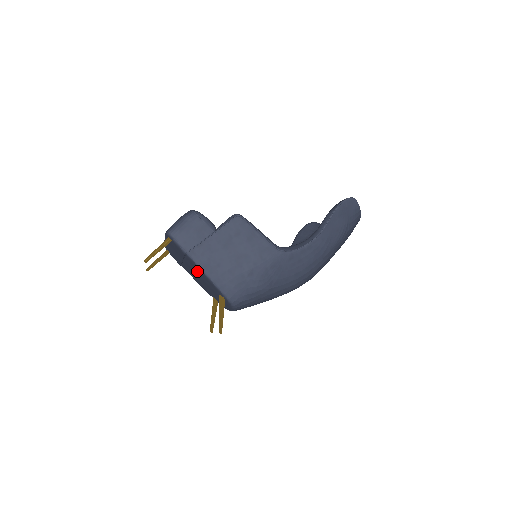
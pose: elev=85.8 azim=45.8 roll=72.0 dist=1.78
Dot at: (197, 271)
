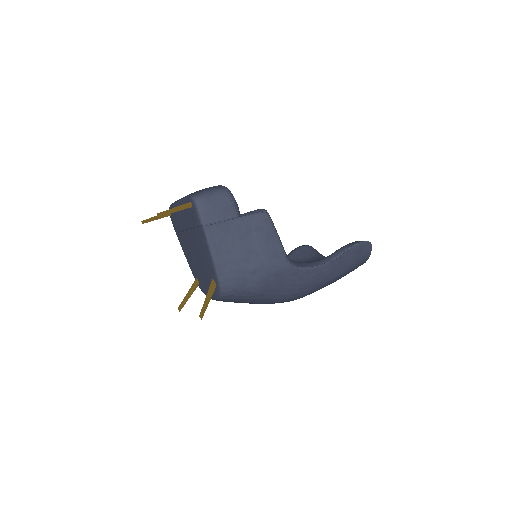
Dot at: (201, 247)
